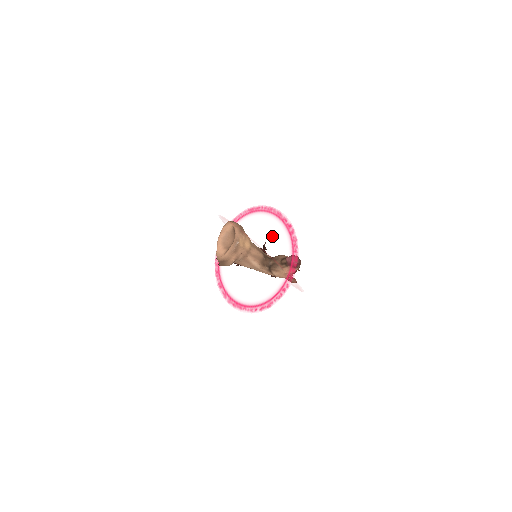
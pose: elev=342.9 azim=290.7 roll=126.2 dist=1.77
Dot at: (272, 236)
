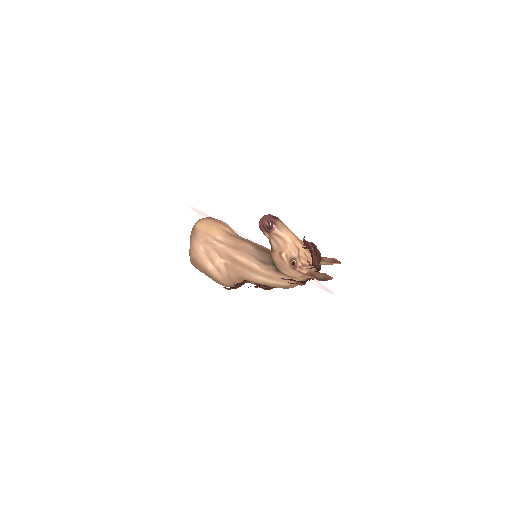
Dot at: occluded
